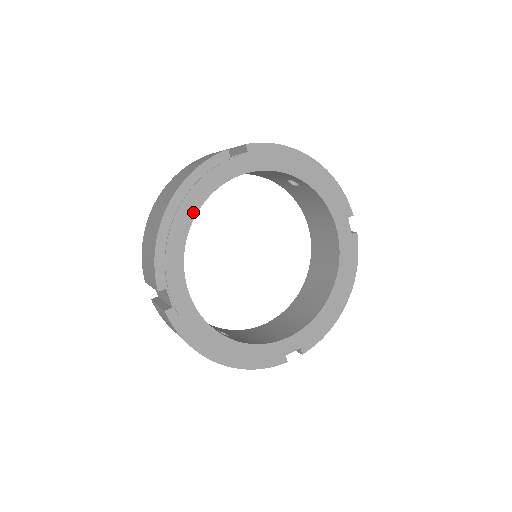
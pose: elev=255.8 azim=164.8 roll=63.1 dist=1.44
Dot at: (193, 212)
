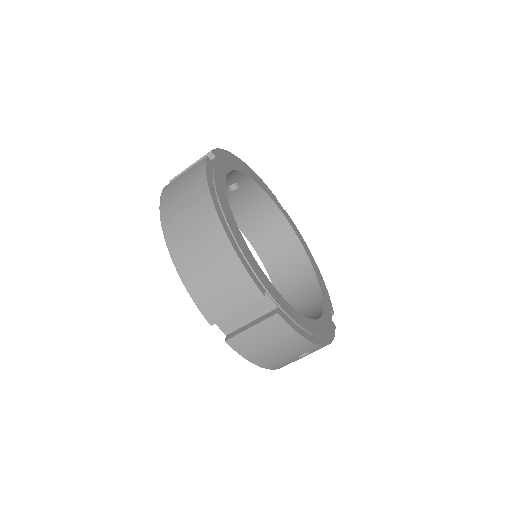
Dot at: (230, 214)
